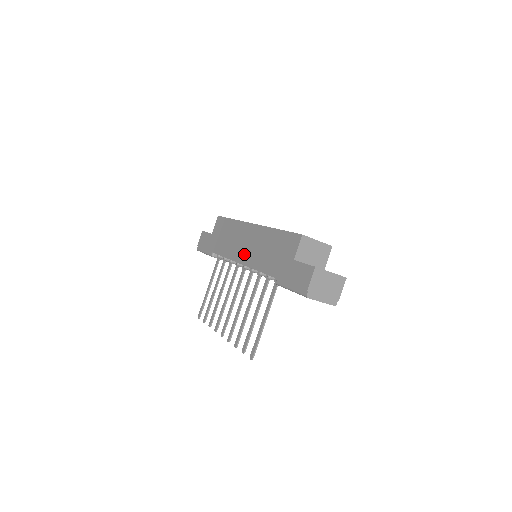
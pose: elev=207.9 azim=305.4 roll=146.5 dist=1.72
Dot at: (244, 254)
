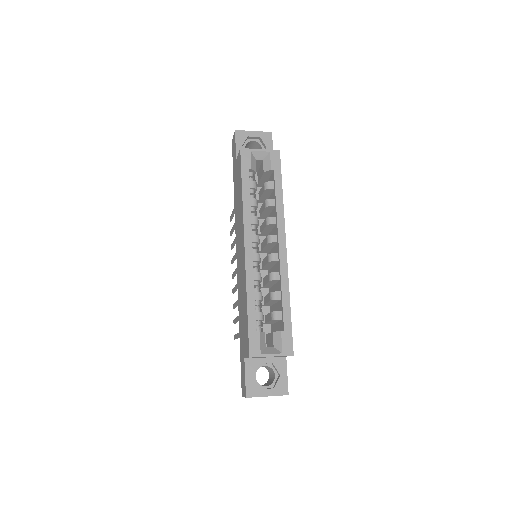
Dot at: (238, 260)
